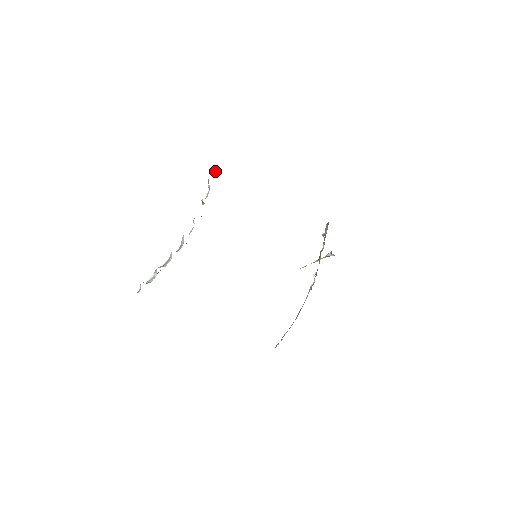
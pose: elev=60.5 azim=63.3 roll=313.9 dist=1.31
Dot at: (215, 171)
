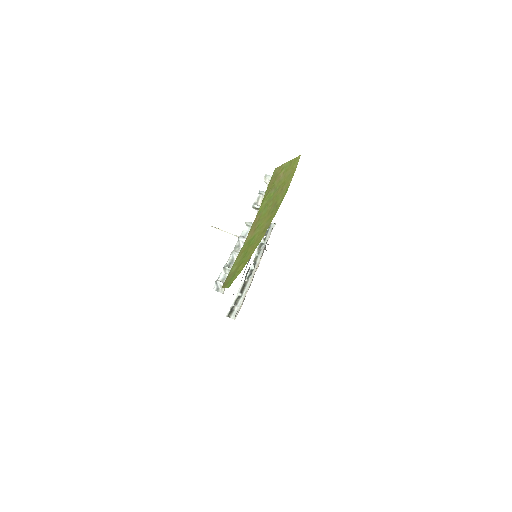
Dot at: (267, 178)
